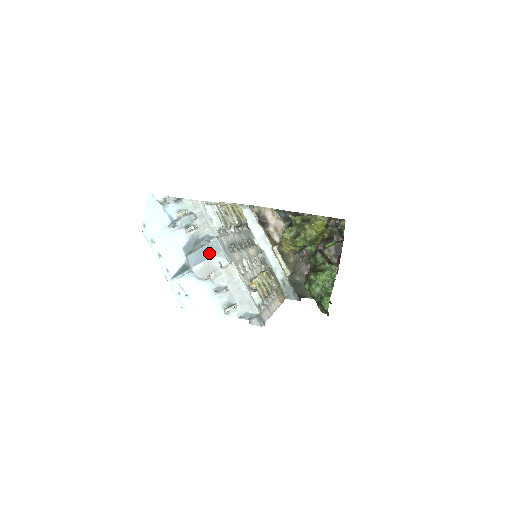
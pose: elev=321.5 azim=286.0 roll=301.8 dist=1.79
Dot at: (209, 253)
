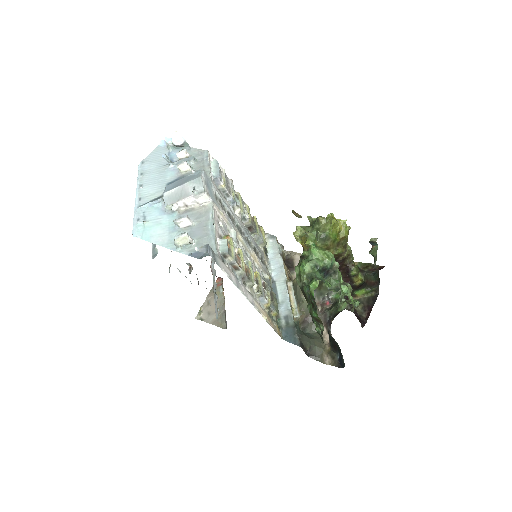
Dot at: (188, 179)
